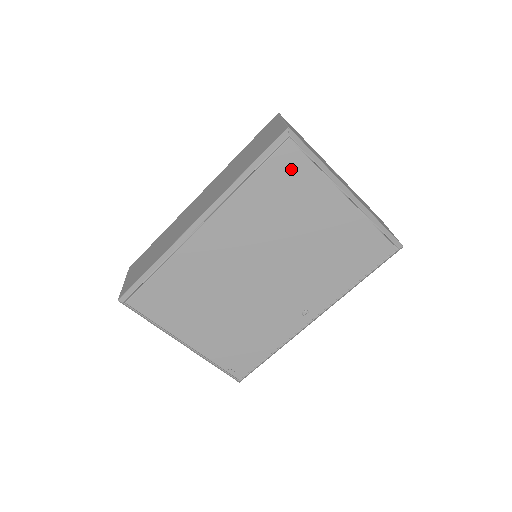
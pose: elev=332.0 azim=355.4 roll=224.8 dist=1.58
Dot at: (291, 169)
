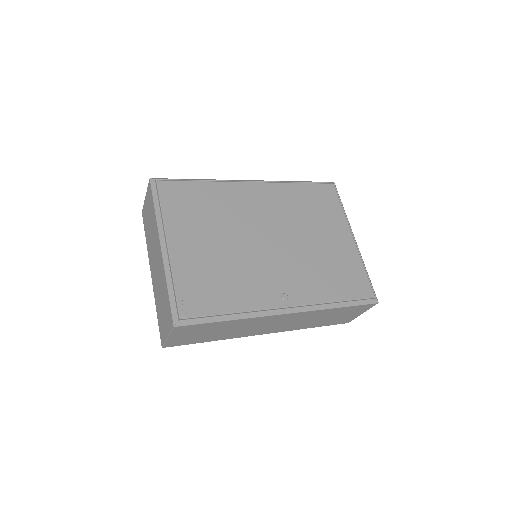
Dot at: (327, 198)
